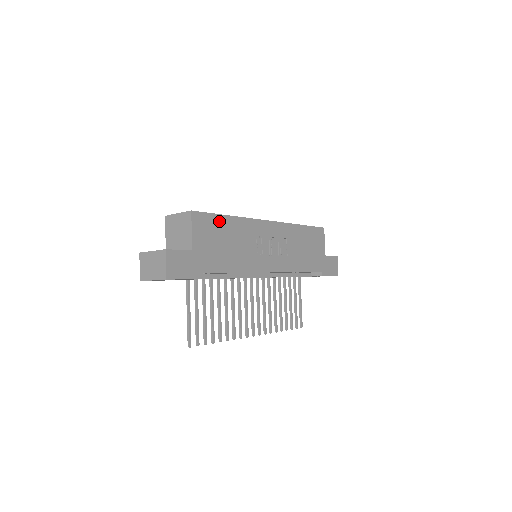
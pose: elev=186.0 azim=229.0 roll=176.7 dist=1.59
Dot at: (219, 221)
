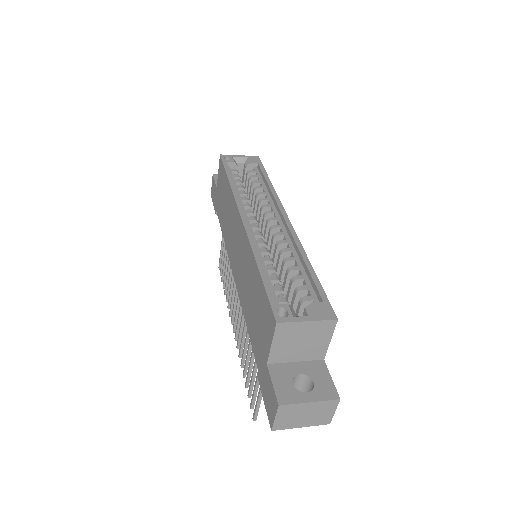
Dot at: occluded
